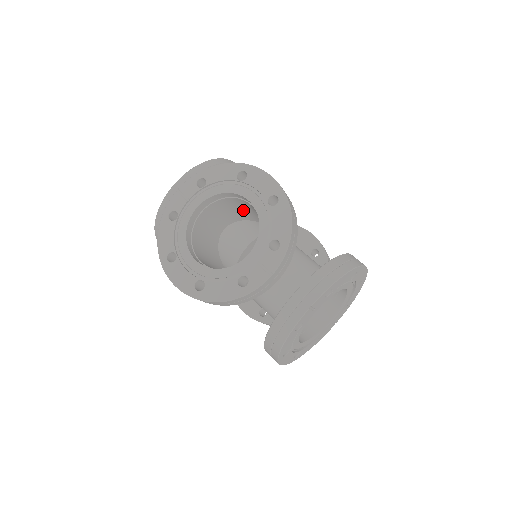
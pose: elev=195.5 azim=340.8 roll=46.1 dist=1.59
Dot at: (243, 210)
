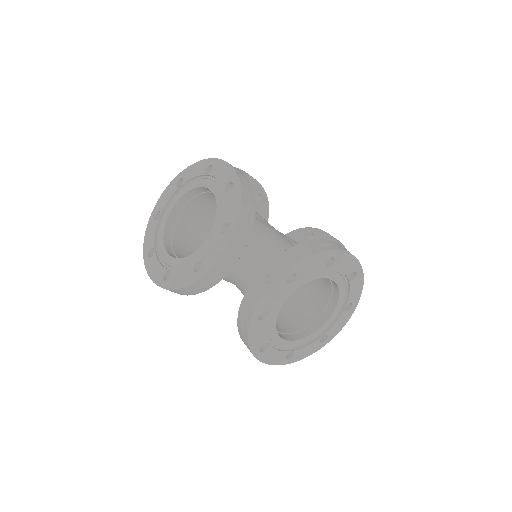
Dot at: occluded
